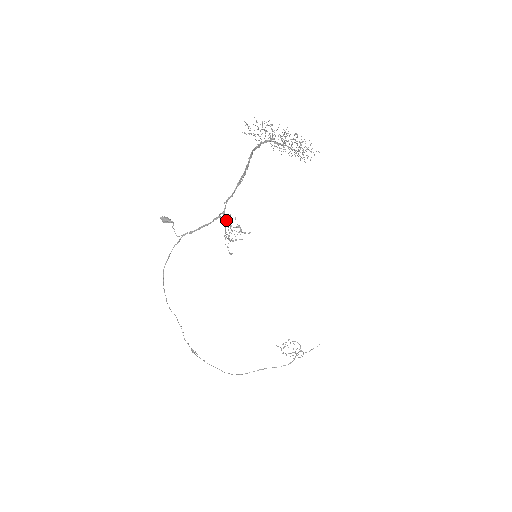
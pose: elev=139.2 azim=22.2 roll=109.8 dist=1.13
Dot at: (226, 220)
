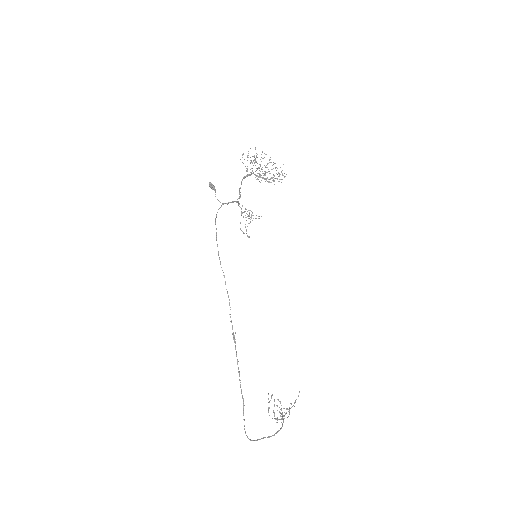
Dot at: (241, 211)
